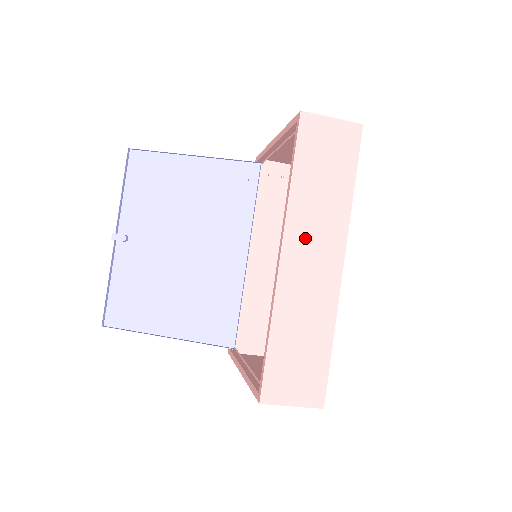
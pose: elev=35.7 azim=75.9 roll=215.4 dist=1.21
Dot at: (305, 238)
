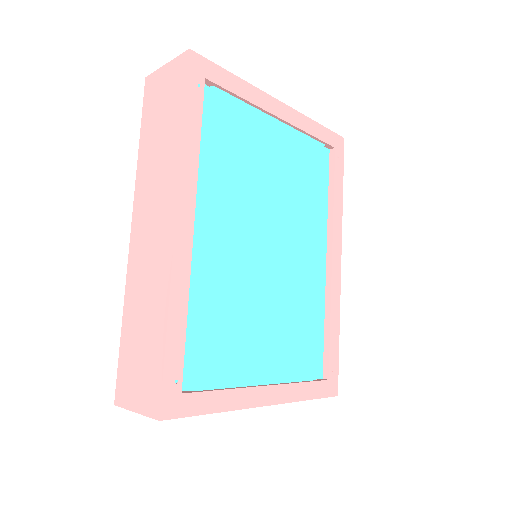
Dot at: (147, 204)
